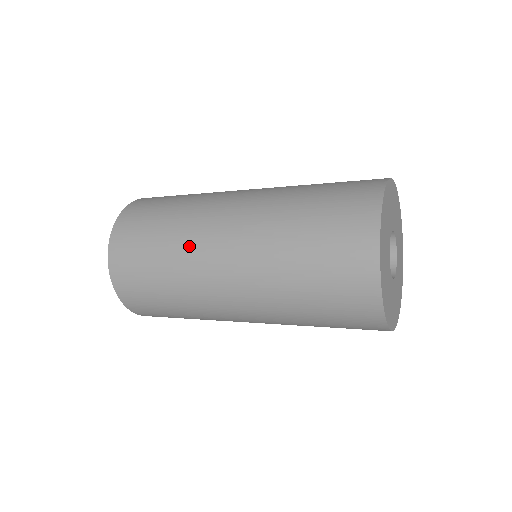
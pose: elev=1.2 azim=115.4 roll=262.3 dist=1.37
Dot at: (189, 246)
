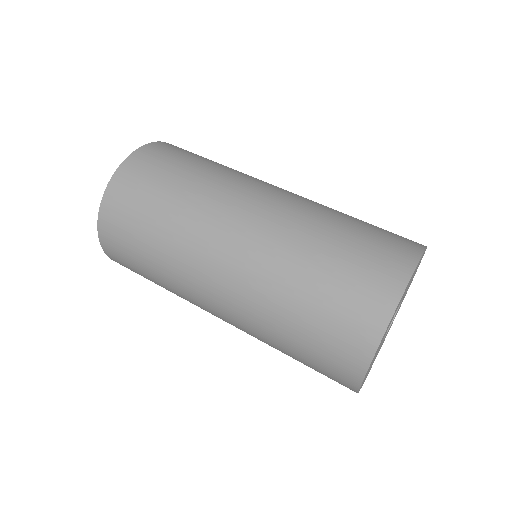
Dot at: (188, 242)
